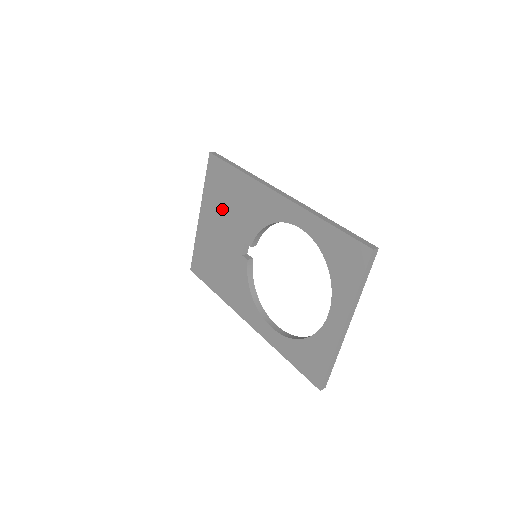
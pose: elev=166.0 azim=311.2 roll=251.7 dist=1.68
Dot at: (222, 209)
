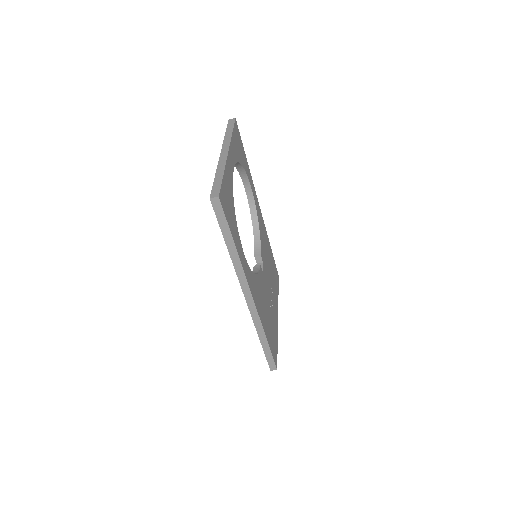
Dot at: occluded
